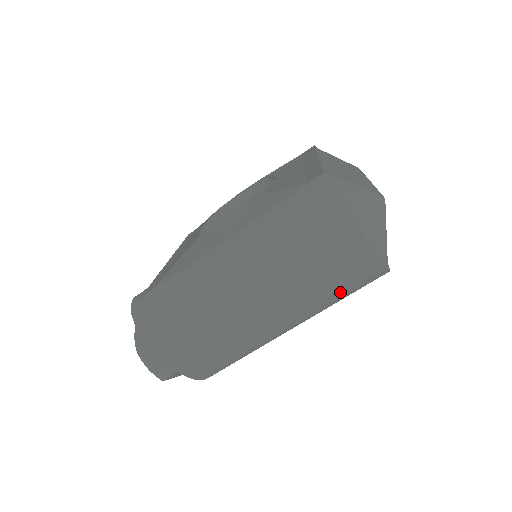
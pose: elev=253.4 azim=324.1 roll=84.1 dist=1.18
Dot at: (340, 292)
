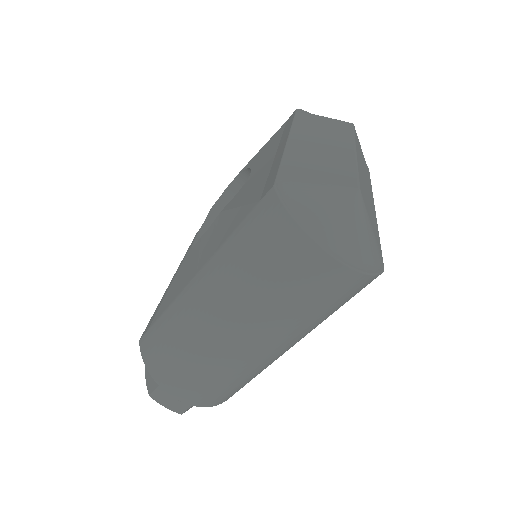
Dot at: (328, 309)
